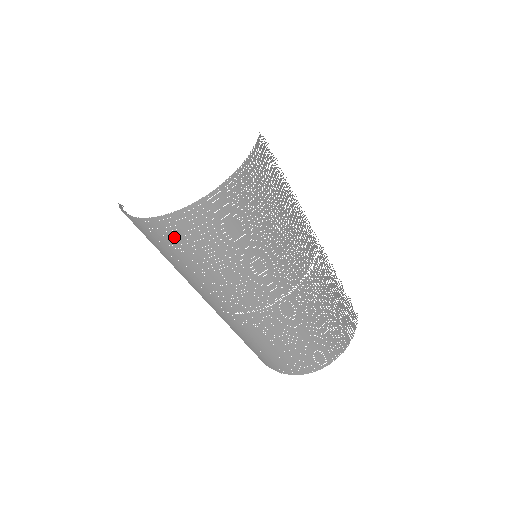
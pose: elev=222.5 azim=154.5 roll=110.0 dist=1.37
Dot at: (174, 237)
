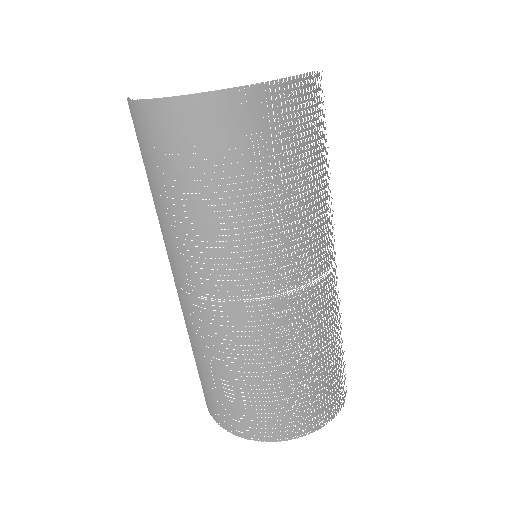
Dot at: (232, 132)
